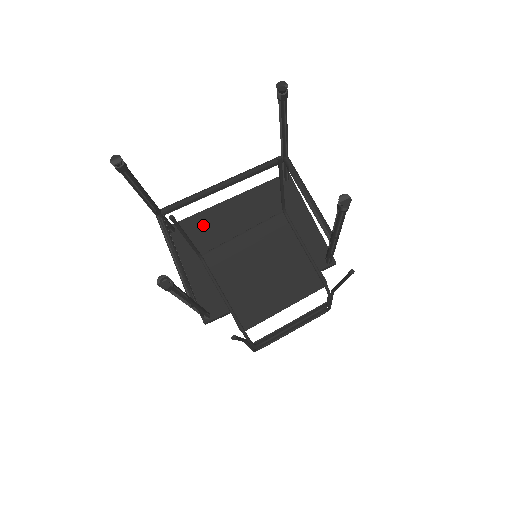
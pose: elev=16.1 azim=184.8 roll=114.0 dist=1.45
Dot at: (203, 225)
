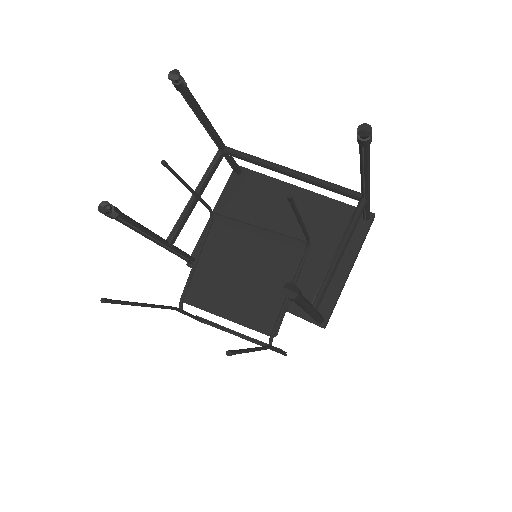
Dot at: (263, 190)
